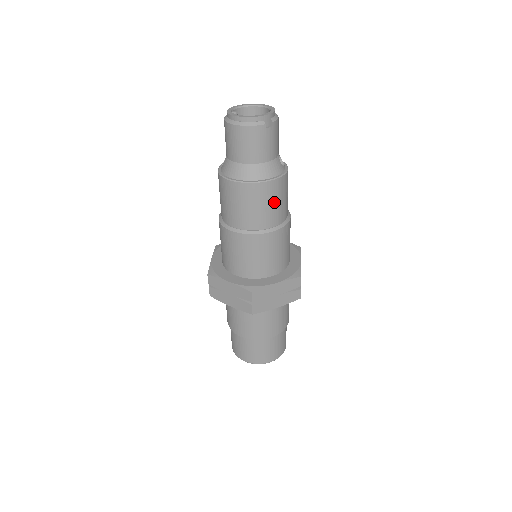
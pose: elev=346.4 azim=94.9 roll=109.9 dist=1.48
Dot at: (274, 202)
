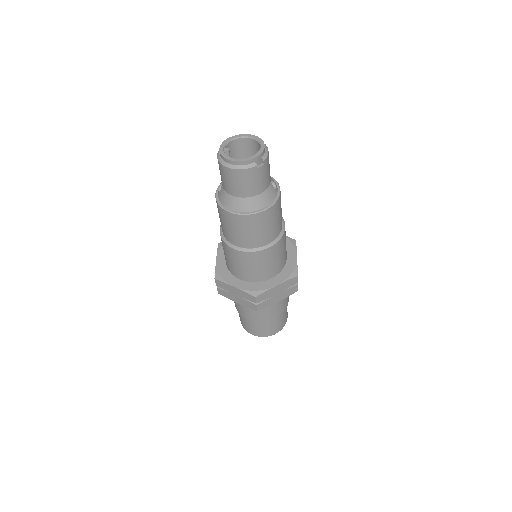
Dot at: (270, 224)
